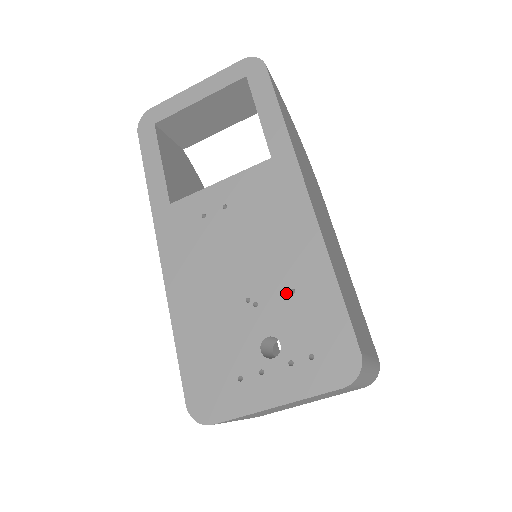
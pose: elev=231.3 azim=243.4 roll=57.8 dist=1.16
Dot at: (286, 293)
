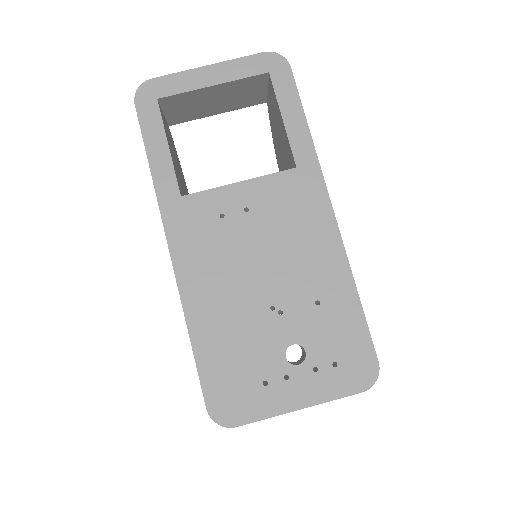
Dot at: (311, 304)
